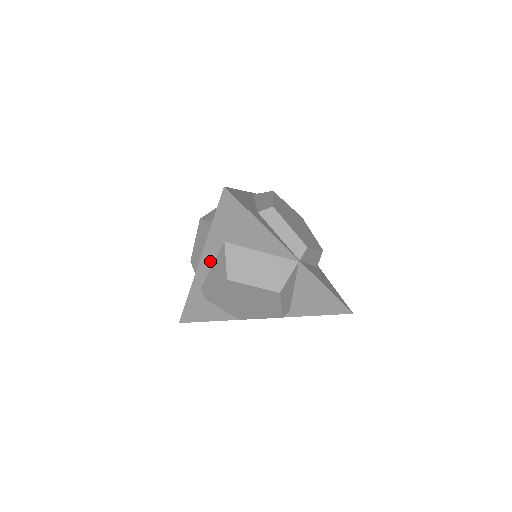
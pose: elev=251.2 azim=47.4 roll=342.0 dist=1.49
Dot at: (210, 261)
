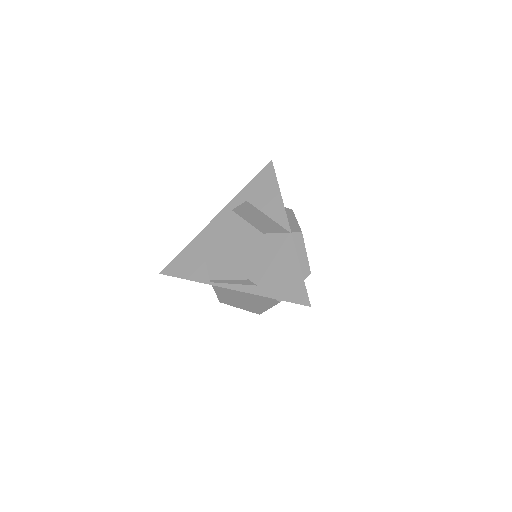
Dot at: occluded
